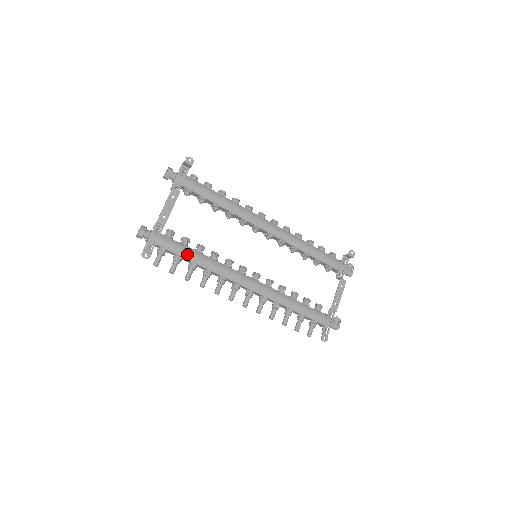
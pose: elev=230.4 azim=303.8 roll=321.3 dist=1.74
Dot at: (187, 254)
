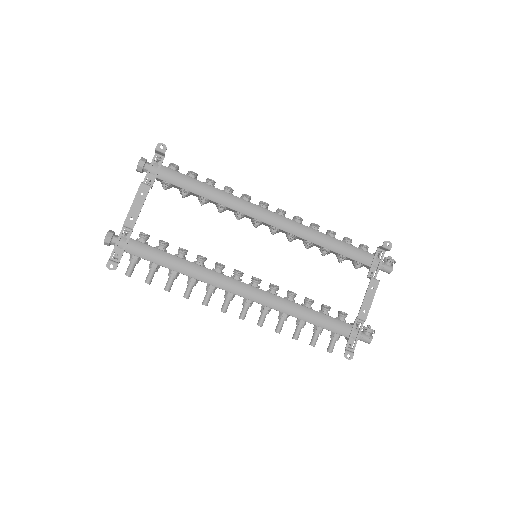
Dot at: (163, 261)
